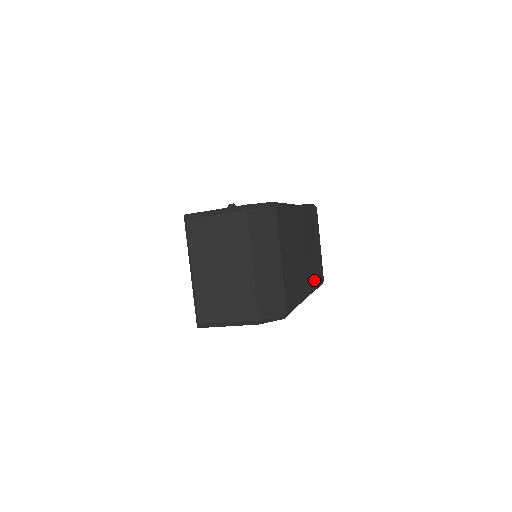
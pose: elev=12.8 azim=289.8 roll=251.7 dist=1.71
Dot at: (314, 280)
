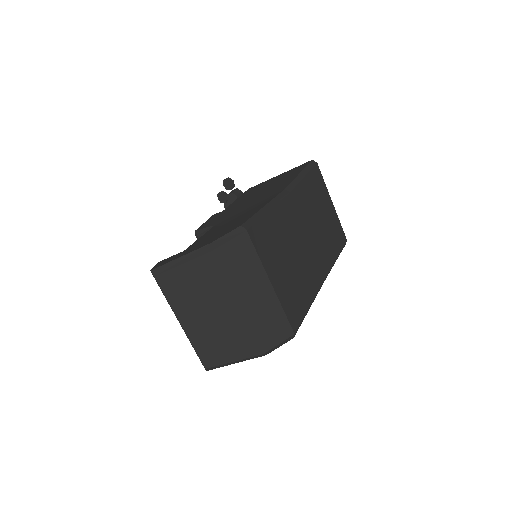
Dot at: (330, 255)
